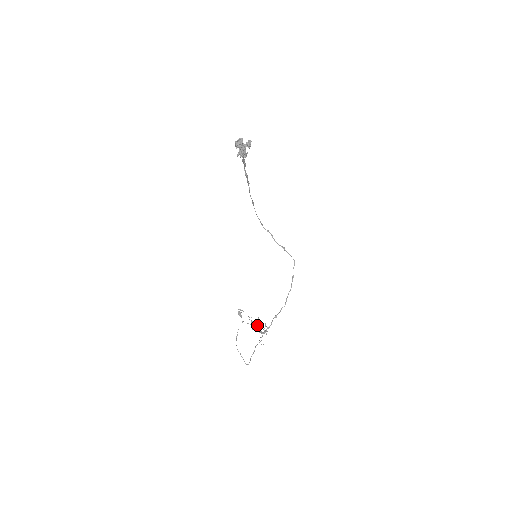
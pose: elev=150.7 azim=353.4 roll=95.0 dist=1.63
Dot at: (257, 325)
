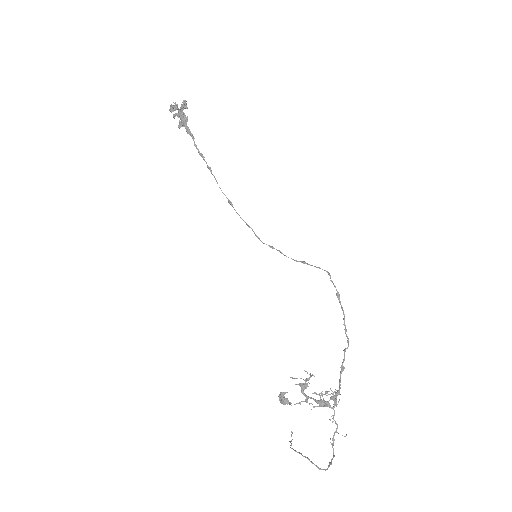
Dot at: (314, 393)
